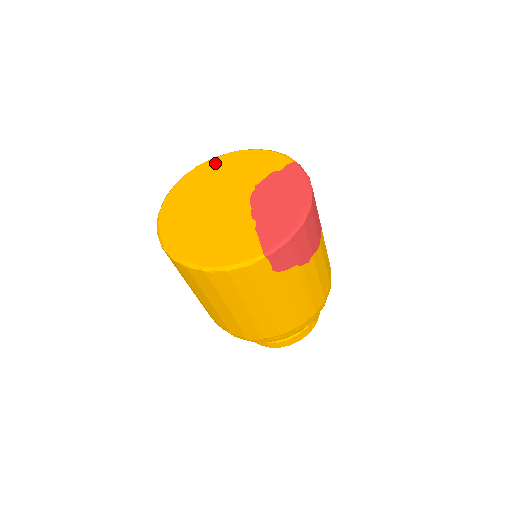
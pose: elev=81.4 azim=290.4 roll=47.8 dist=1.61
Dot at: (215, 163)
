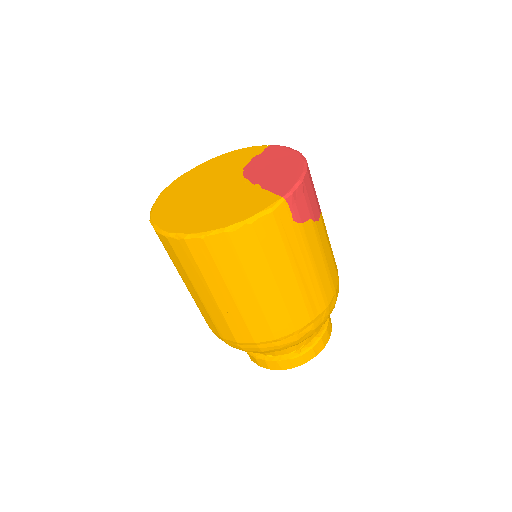
Dot at: (192, 172)
